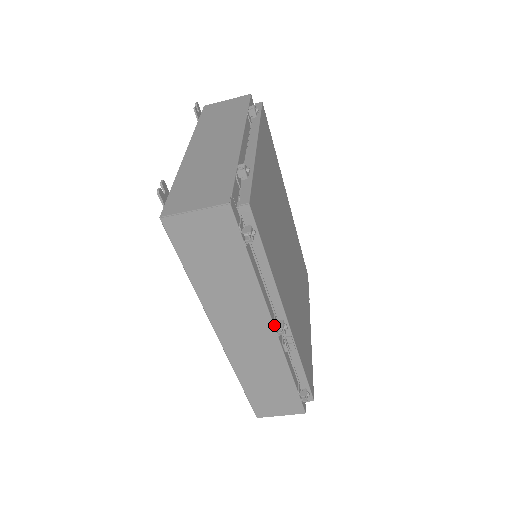
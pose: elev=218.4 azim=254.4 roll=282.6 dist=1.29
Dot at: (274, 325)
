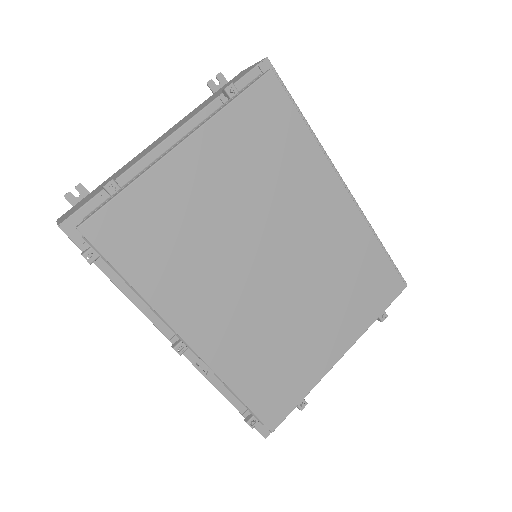
Dot at: (171, 342)
